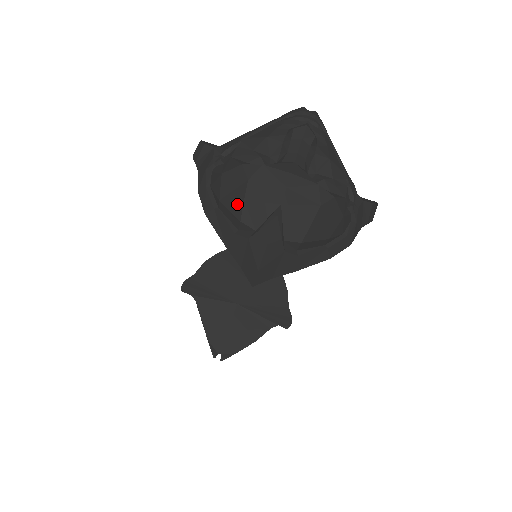
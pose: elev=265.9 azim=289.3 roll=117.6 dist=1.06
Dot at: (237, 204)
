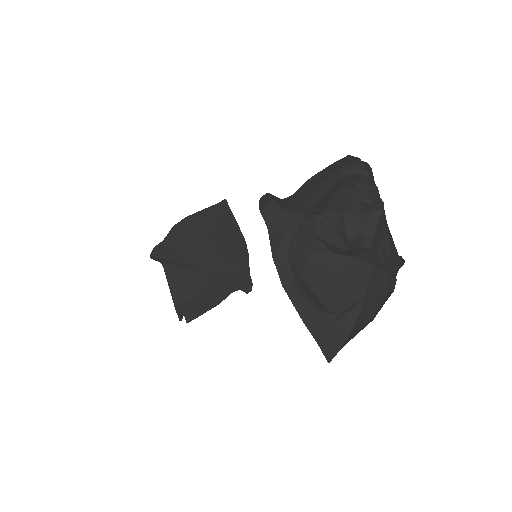
Dot at: (324, 290)
